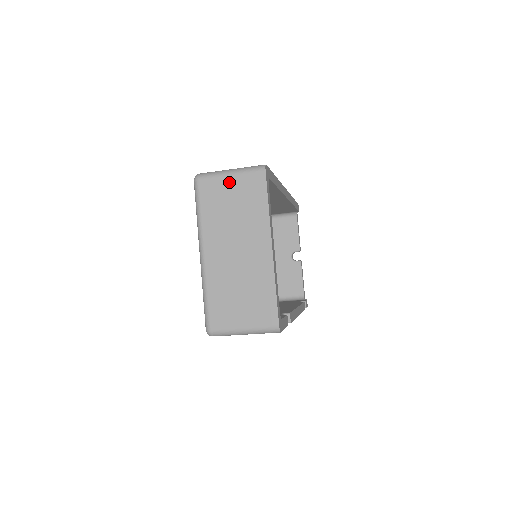
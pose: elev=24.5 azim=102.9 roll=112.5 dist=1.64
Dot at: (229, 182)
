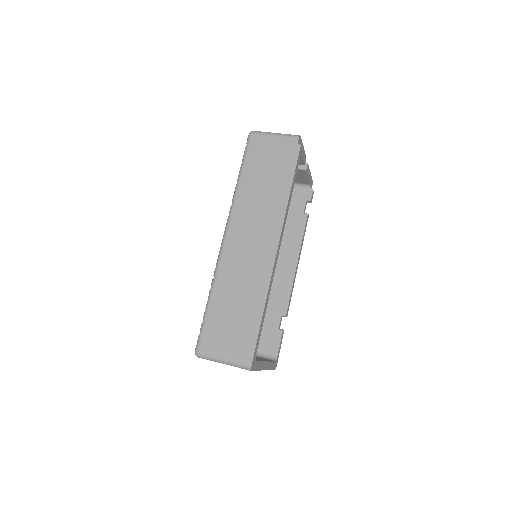
Dot at: occluded
